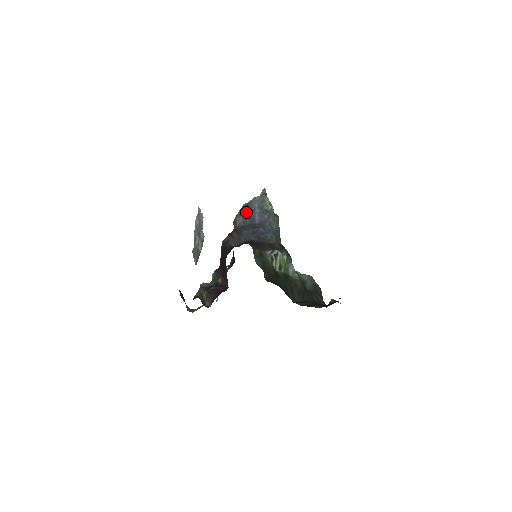
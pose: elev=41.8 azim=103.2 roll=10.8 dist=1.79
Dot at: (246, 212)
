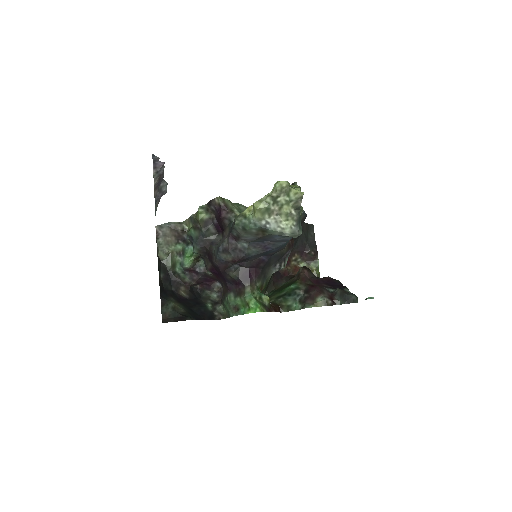
Dot at: (261, 237)
